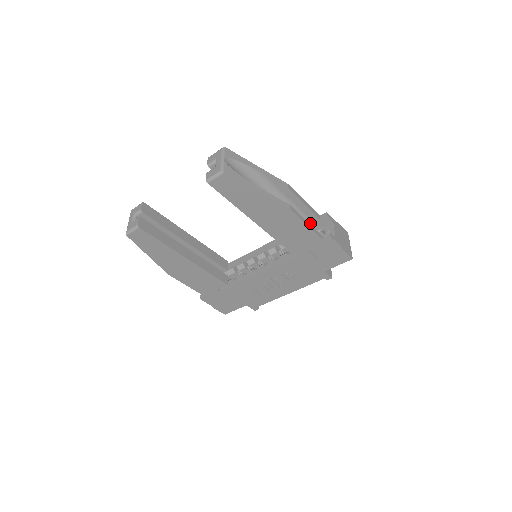
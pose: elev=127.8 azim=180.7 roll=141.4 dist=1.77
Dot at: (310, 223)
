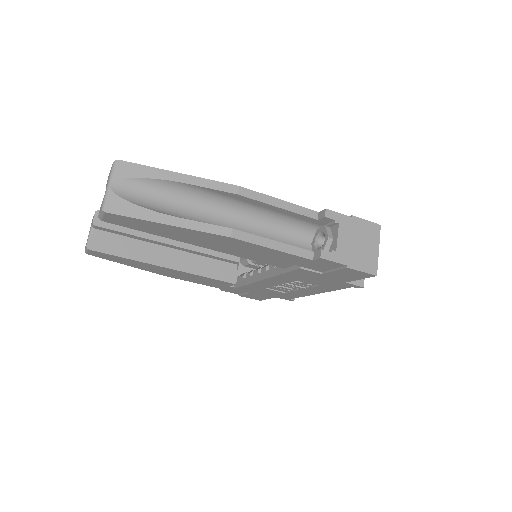
Dot at: (305, 224)
